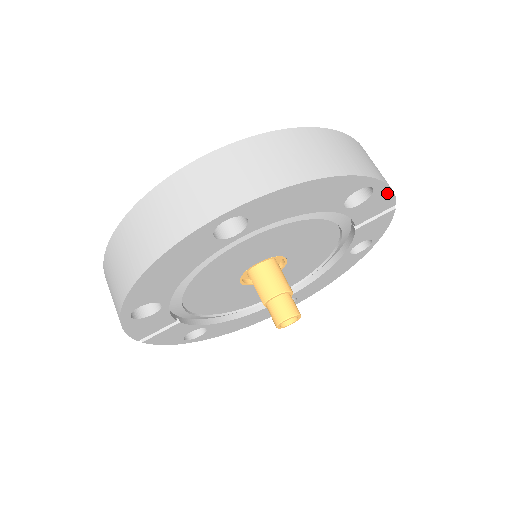
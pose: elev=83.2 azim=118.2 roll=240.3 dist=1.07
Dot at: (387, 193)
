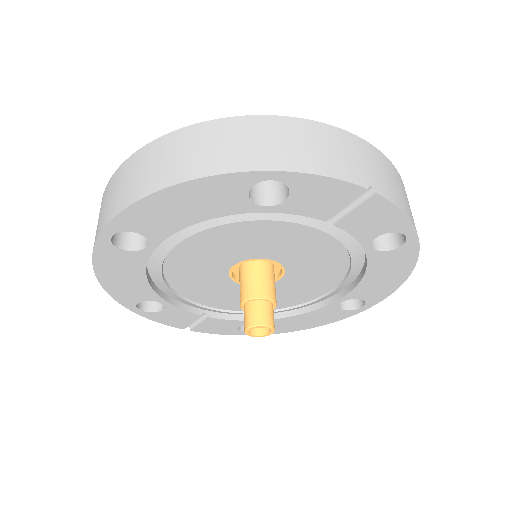
Dot at: (319, 180)
